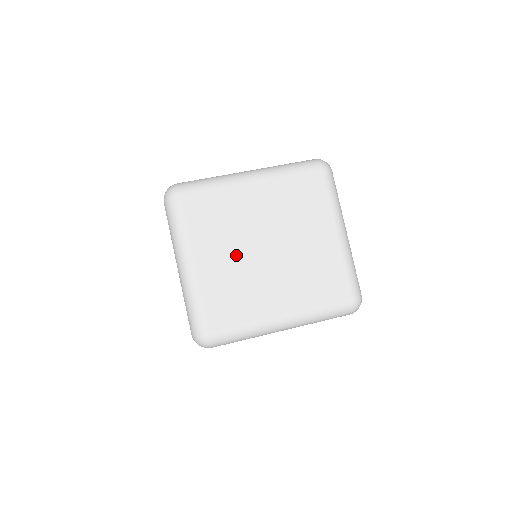
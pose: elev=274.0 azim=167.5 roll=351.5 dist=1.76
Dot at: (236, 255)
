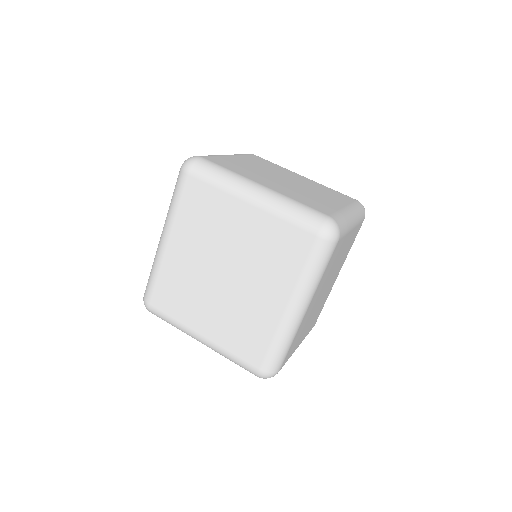
Dot at: (214, 302)
